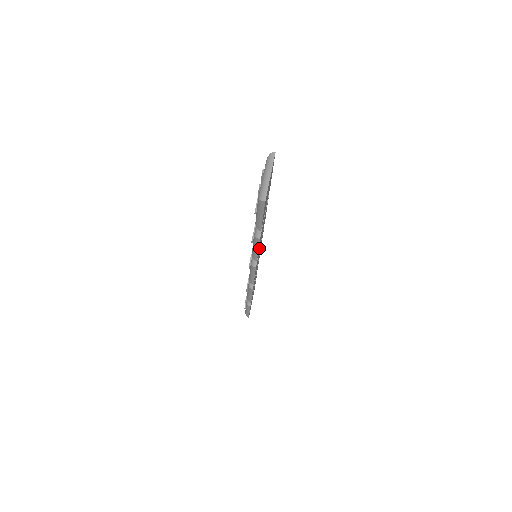
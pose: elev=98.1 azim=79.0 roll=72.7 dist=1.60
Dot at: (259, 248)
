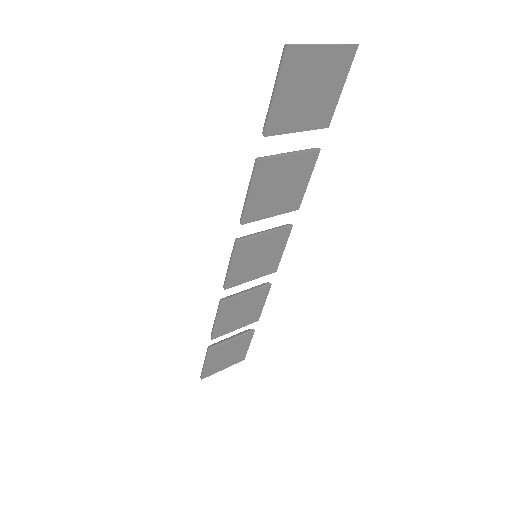
Dot at: (263, 233)
